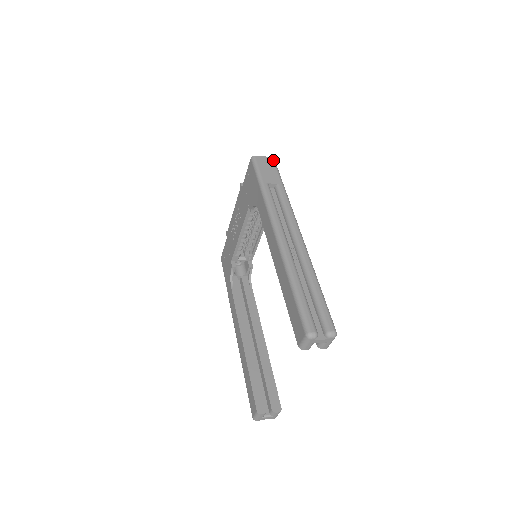
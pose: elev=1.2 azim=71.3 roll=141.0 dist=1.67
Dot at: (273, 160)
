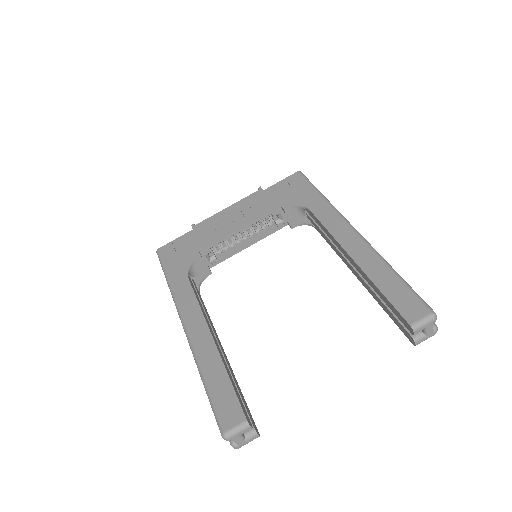
Dot at: occluded
